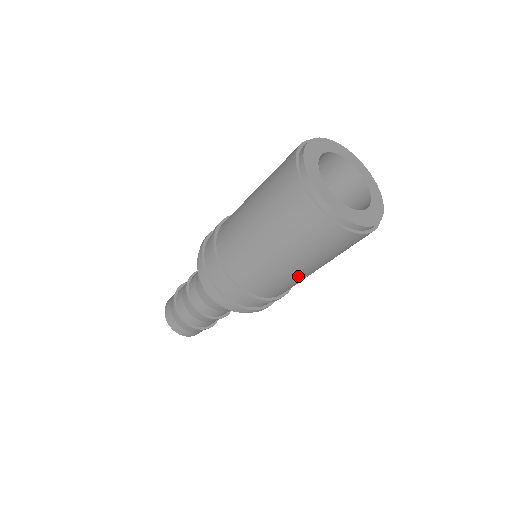
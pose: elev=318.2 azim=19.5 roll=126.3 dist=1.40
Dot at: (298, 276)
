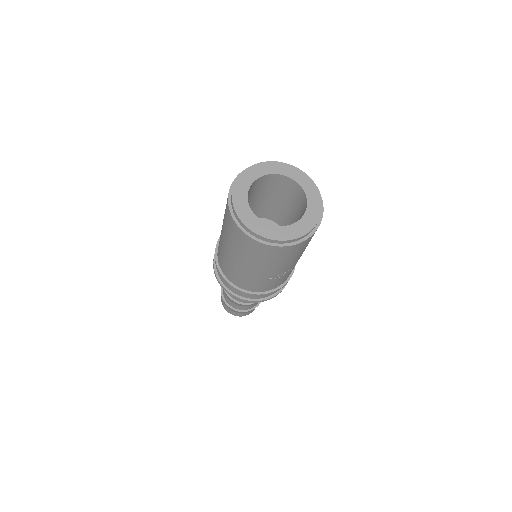
Dot at: (273, 276)
